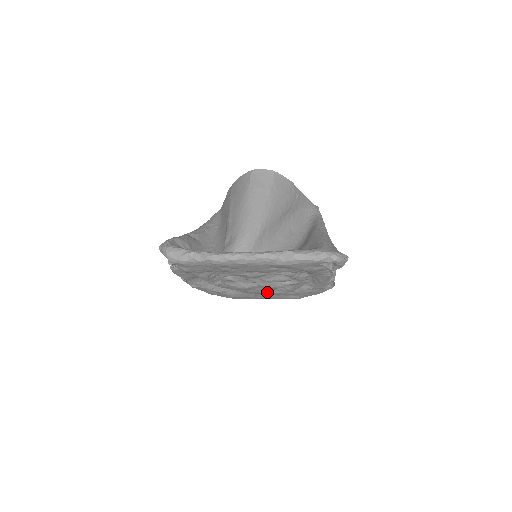
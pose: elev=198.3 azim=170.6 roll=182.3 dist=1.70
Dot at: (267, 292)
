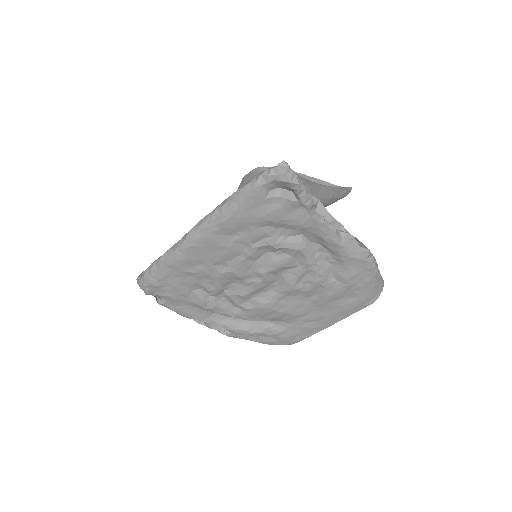
Dot at: (311, 306)
